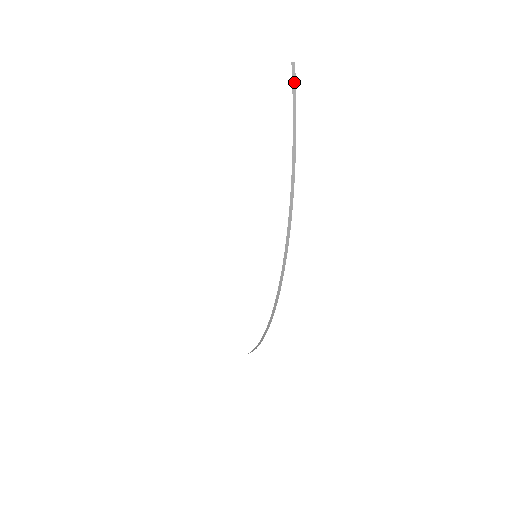
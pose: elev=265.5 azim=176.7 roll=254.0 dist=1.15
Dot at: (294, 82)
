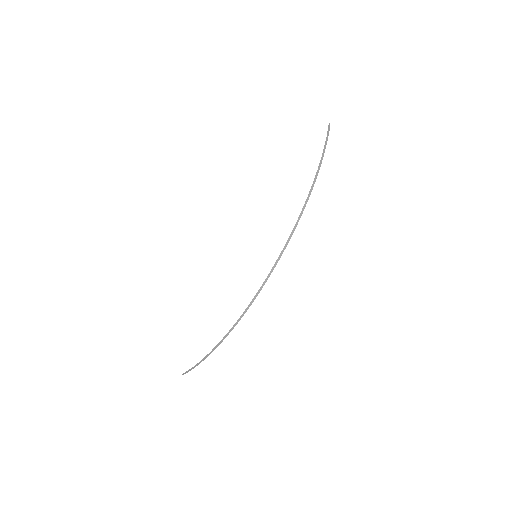
Dot at: (329, 130)
